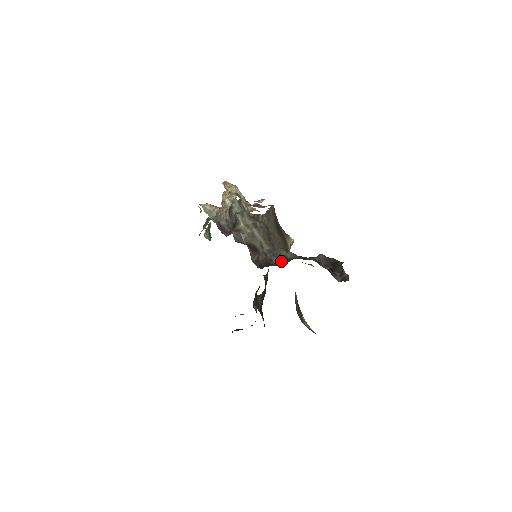
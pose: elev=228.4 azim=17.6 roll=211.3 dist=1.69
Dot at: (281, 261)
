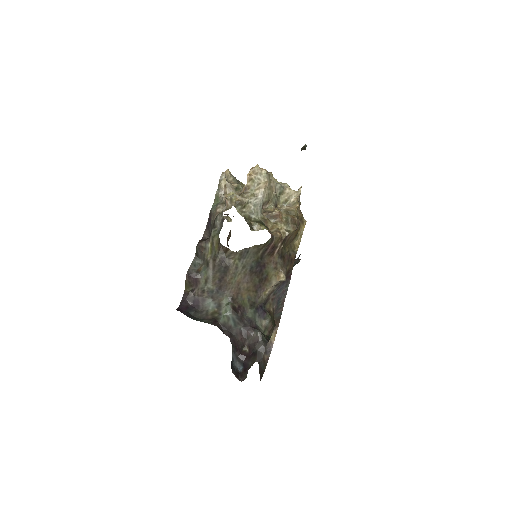
Dot at: (210, 309)
